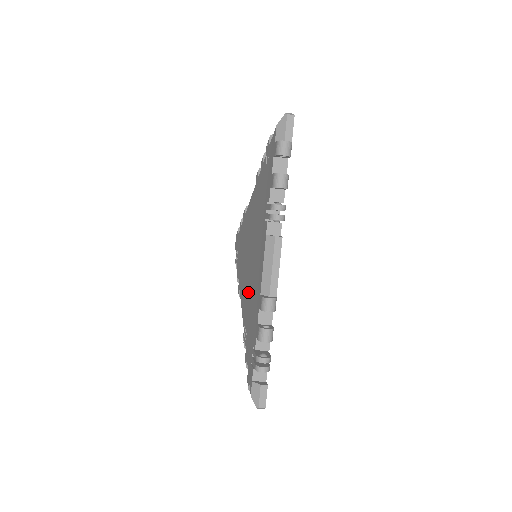
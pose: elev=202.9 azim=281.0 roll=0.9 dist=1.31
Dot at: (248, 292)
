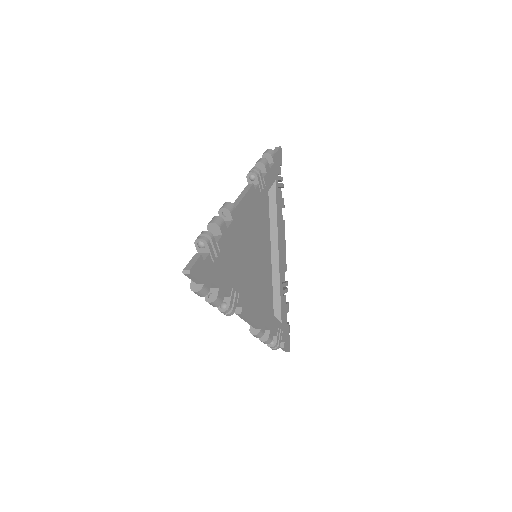
Dot at: occluded
